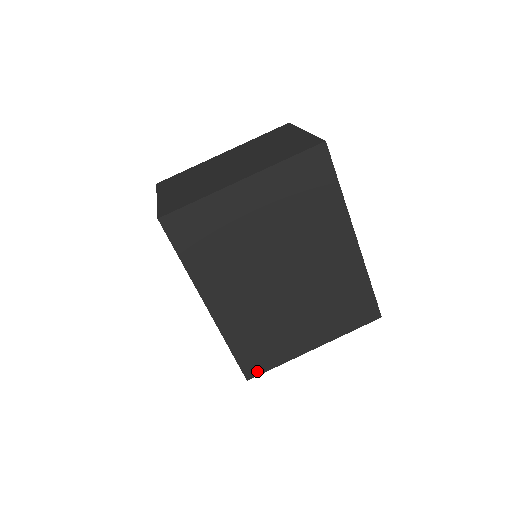
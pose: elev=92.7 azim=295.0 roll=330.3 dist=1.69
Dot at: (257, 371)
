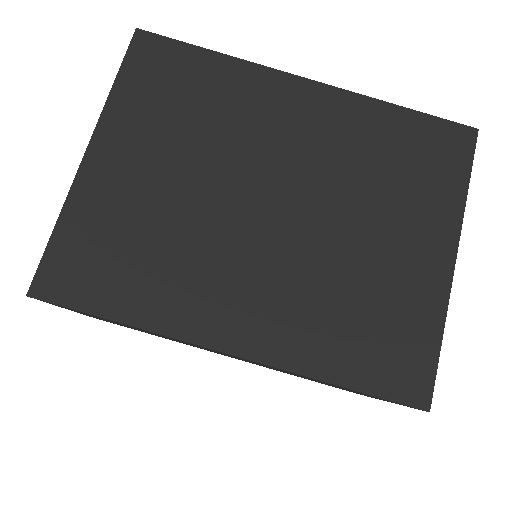
Dot at: (423, 380)
